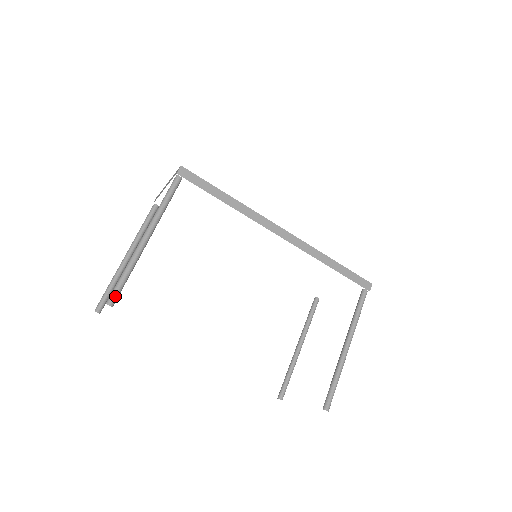
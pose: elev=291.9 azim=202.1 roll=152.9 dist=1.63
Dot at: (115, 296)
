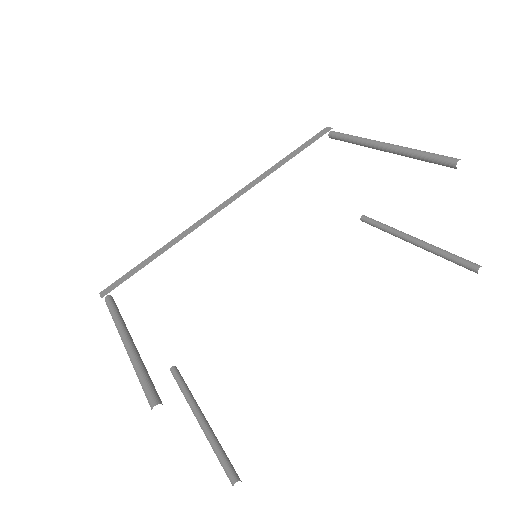
Dot at: (151, 395)
